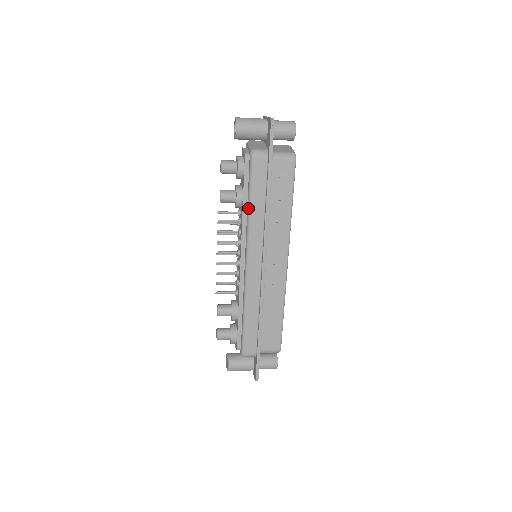
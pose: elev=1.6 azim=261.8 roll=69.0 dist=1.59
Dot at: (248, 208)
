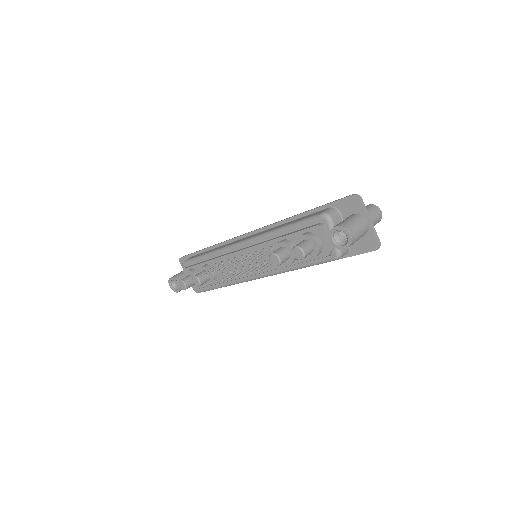
Dot at: (295, 269)
